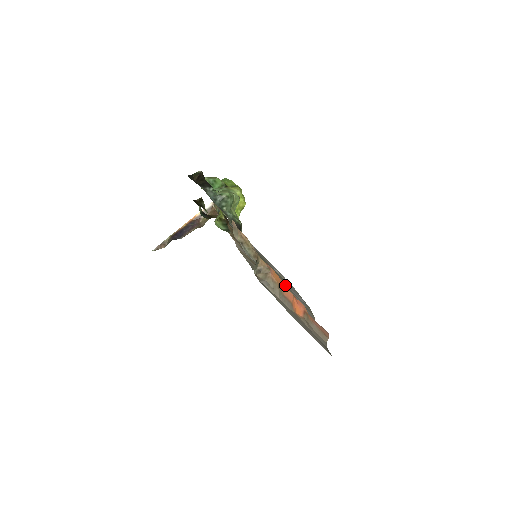
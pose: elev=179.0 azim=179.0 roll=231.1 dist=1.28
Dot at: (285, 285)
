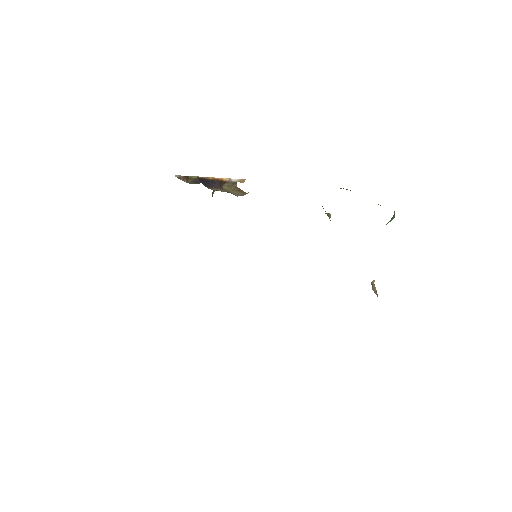
Dot at: occluded
